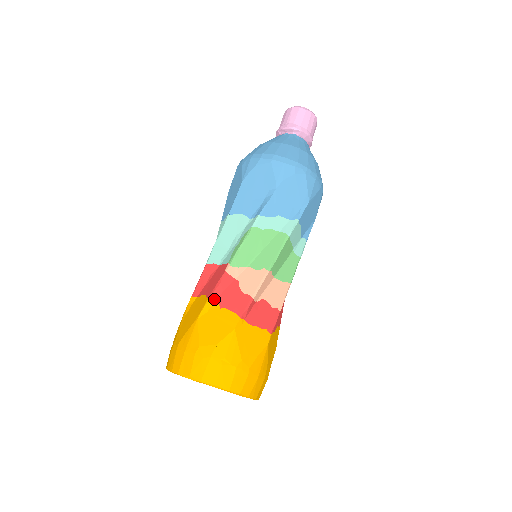
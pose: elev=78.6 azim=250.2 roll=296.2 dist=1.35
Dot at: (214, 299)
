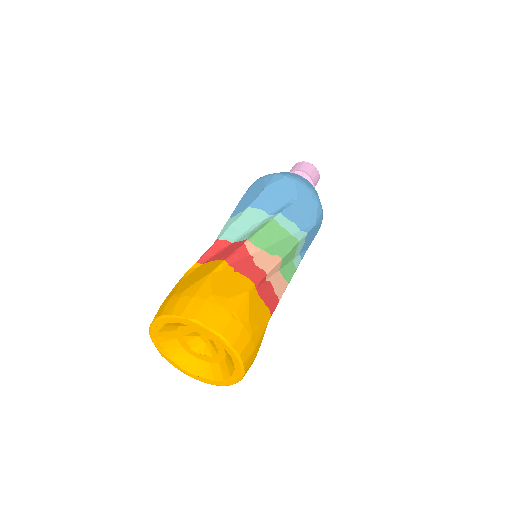
Dot at: (229, 263)
